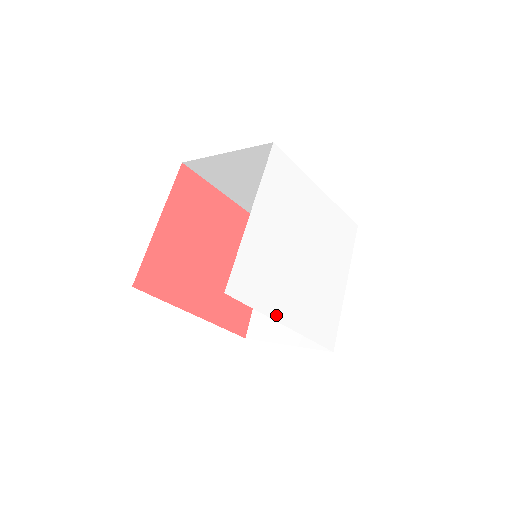
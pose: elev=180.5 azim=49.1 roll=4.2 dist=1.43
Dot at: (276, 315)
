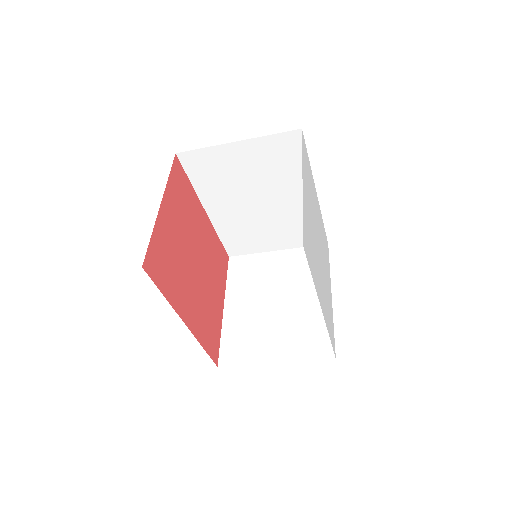
Dot at: (318, 295)
